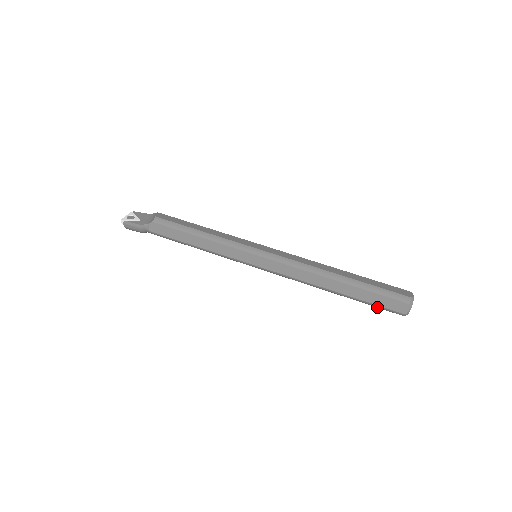
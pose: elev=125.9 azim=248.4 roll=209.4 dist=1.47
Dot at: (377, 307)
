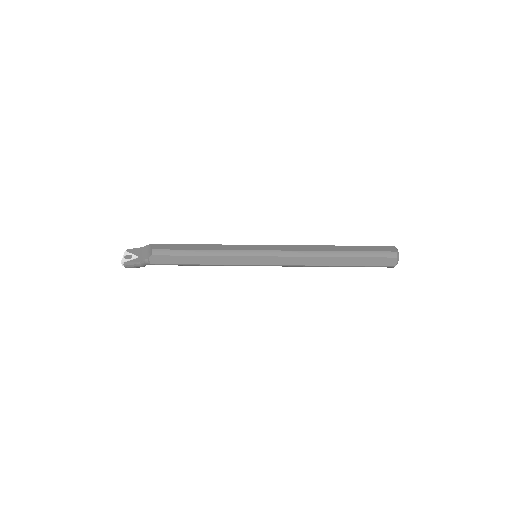
Dot at: occluded
